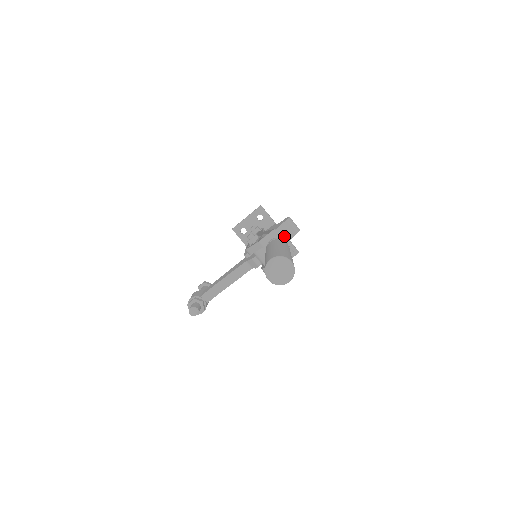
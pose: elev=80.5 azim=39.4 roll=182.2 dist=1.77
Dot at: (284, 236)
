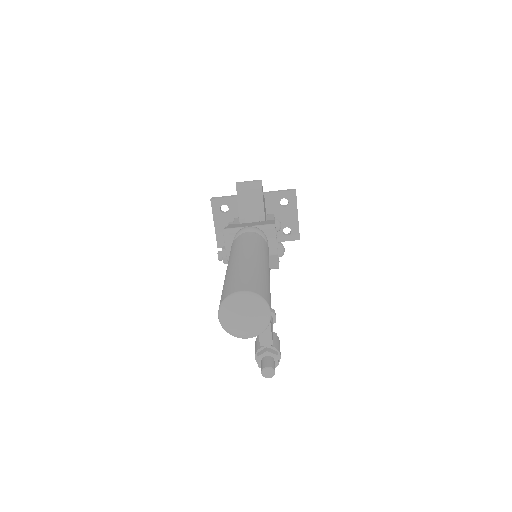
Dot at: (253, 208)
